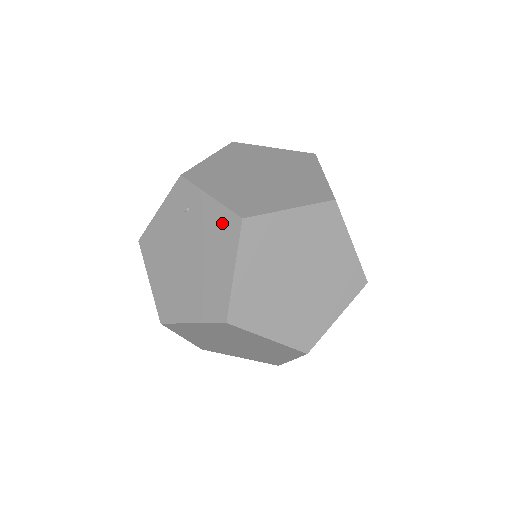
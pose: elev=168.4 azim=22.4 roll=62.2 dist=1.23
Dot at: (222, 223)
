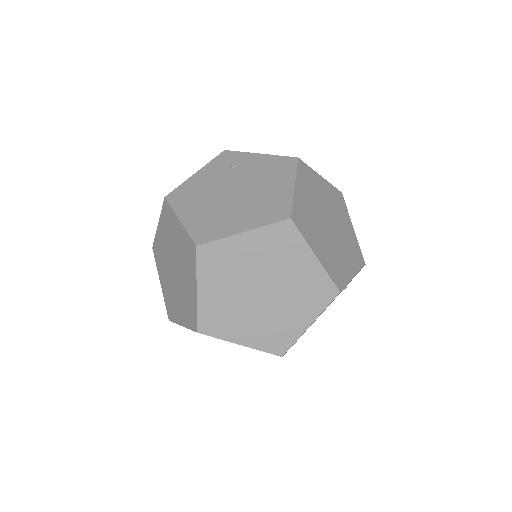
Dot at: (276, 164)
